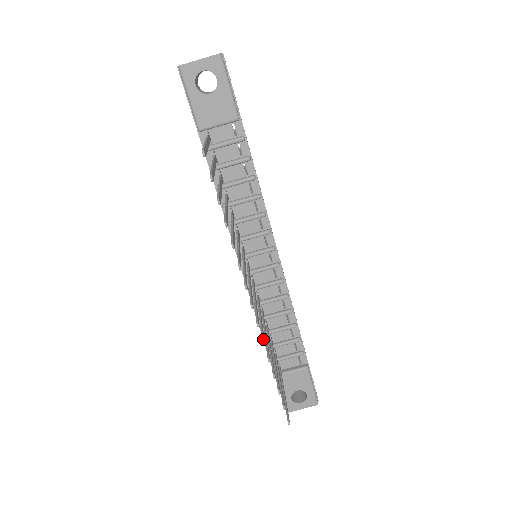
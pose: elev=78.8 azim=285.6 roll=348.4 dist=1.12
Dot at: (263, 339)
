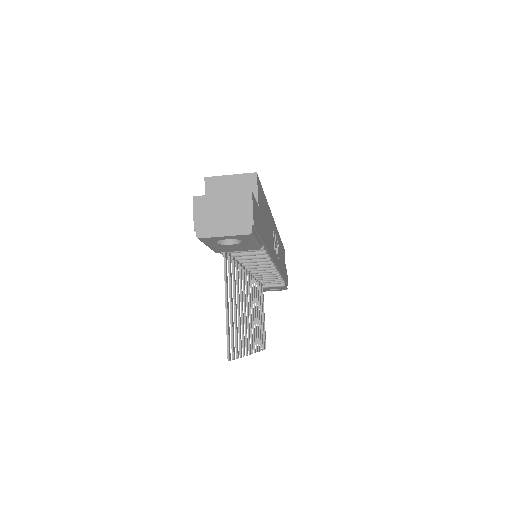
Dot at: (257, 350)
